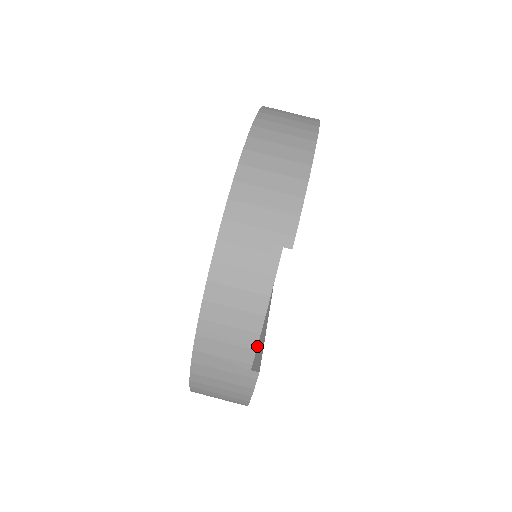
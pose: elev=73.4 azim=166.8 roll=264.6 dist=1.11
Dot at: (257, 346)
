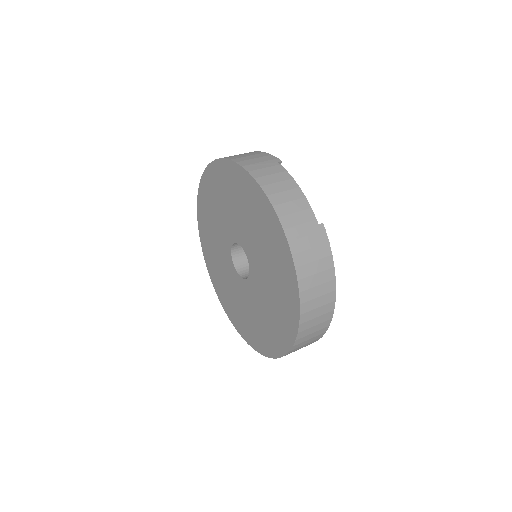
Dot at: occluded
